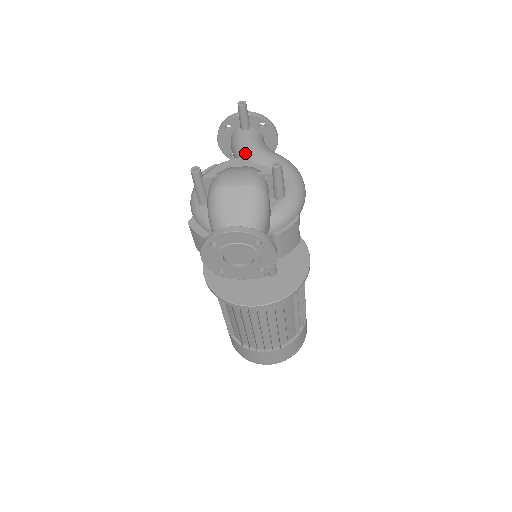
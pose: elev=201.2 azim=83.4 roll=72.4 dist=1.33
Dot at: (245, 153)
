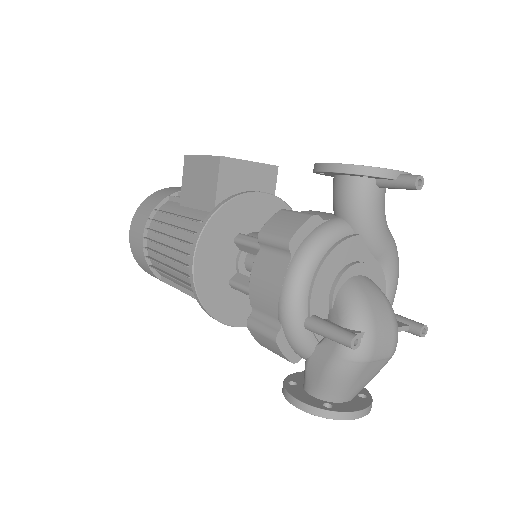
Dot at: (367, 232)
